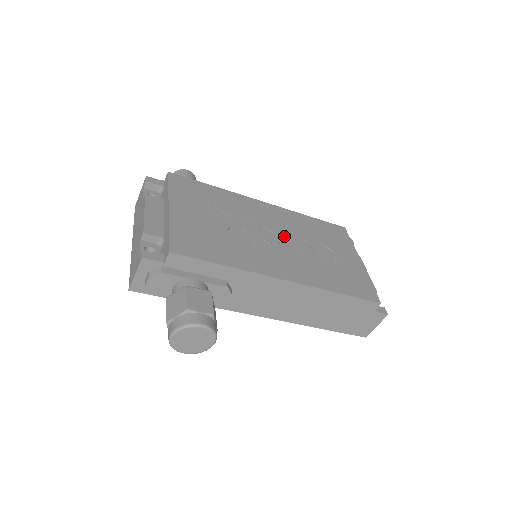
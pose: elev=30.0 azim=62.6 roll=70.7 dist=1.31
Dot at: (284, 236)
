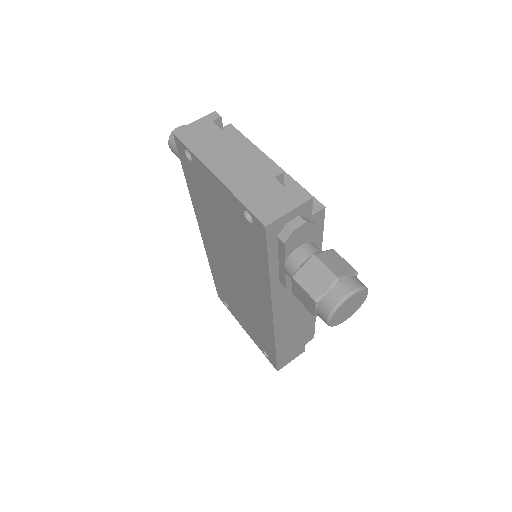
Dot at: occluded
